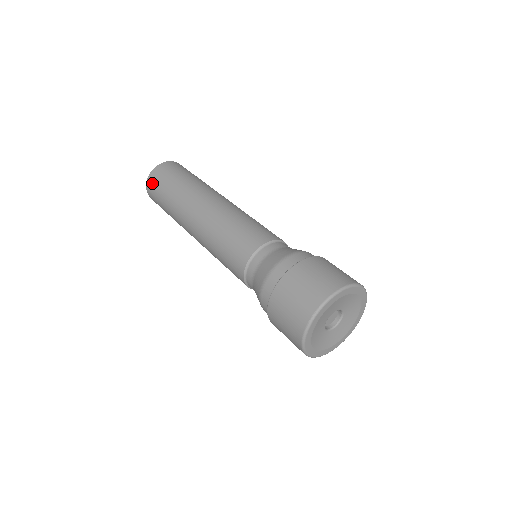
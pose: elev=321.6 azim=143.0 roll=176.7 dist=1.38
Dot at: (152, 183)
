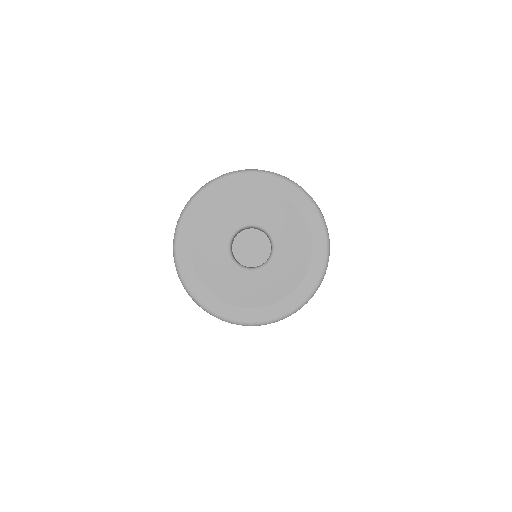
Dot at: occluded
